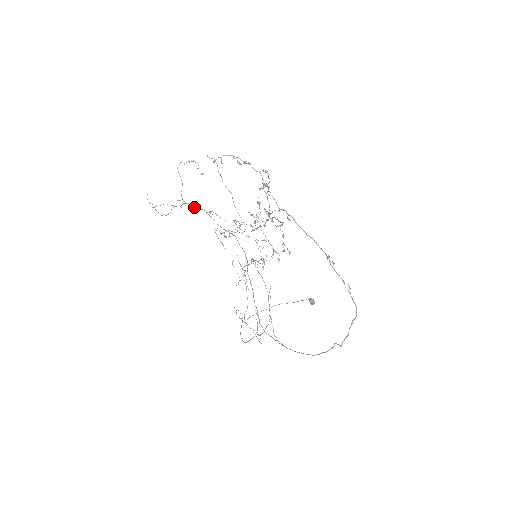
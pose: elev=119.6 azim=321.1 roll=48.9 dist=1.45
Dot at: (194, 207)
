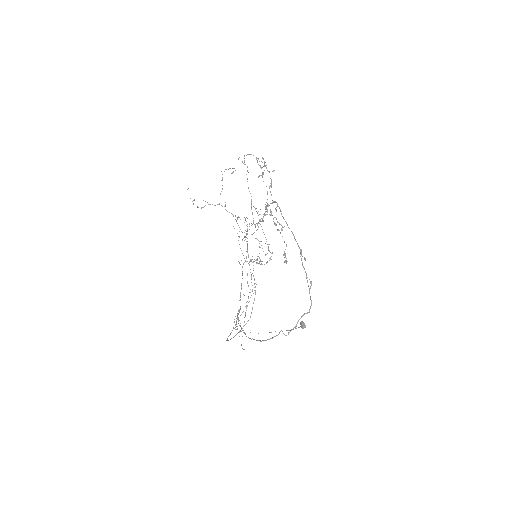
Dot at: (226, 210)
